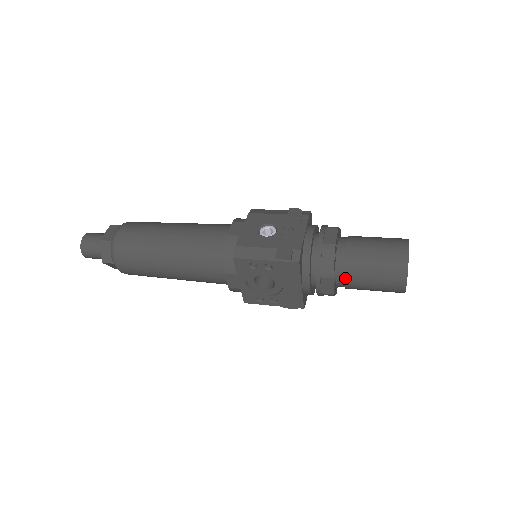
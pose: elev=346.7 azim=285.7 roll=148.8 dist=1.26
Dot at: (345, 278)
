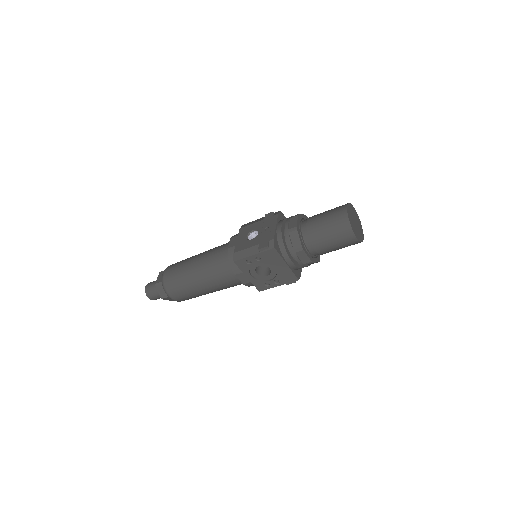
Dot at: (313, 247)
